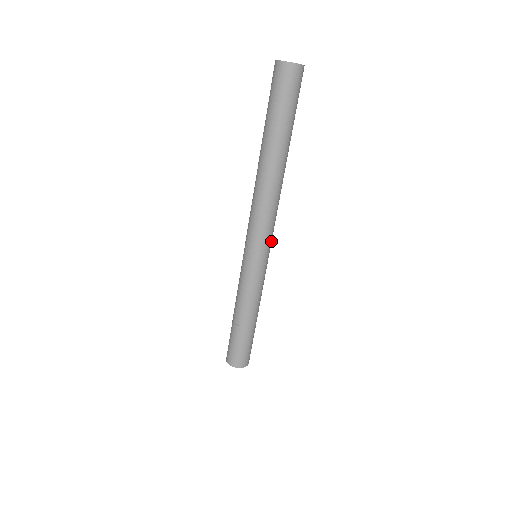
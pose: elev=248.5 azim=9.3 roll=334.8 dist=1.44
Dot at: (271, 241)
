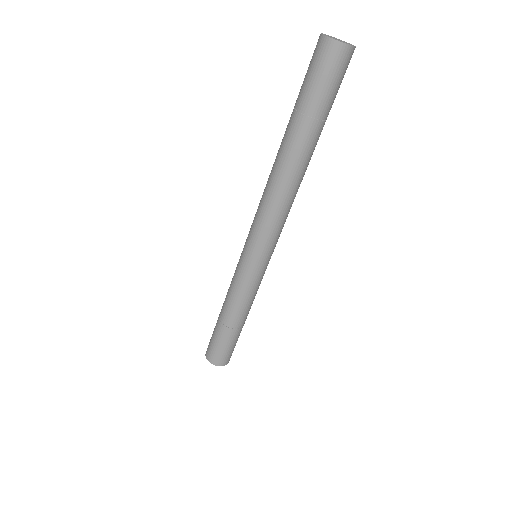
Dot at: (274, 245)
